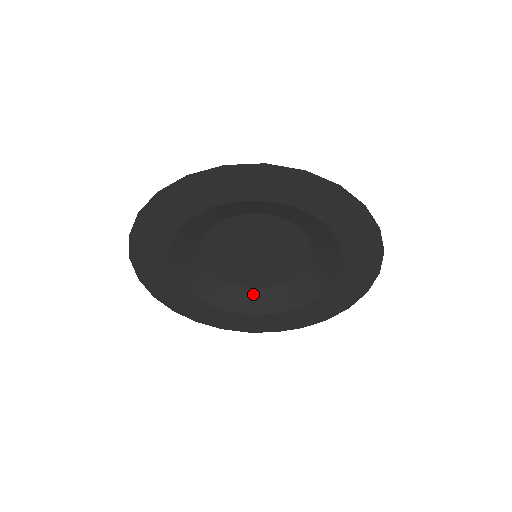
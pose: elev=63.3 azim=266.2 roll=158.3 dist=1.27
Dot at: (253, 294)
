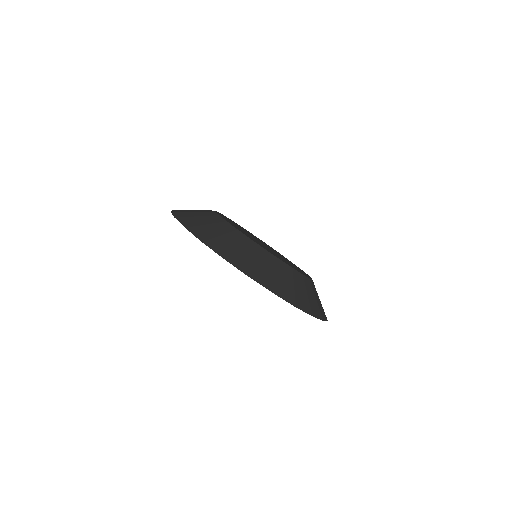
Dot at: occluded
